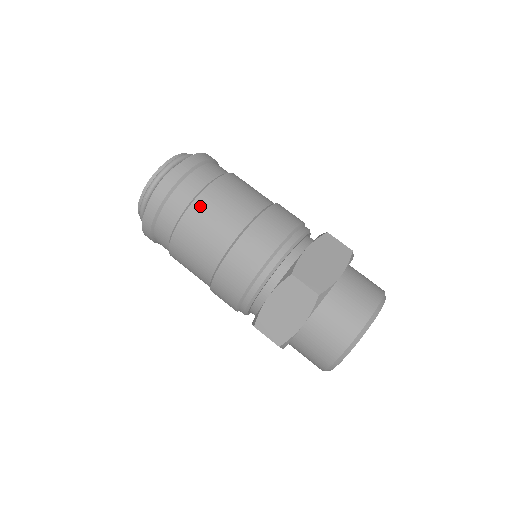
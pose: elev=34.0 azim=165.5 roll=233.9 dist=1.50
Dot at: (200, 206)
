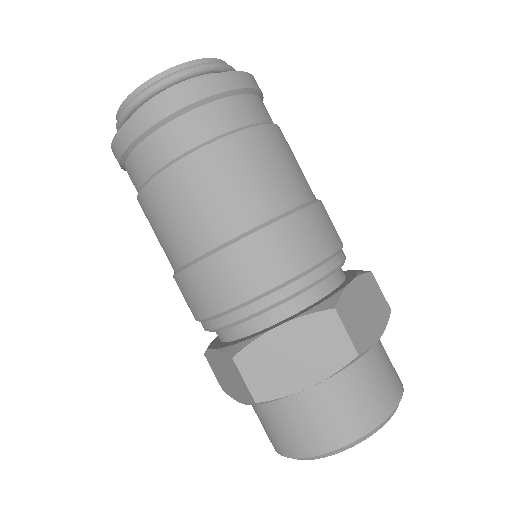
Dot at: (160, 189)
